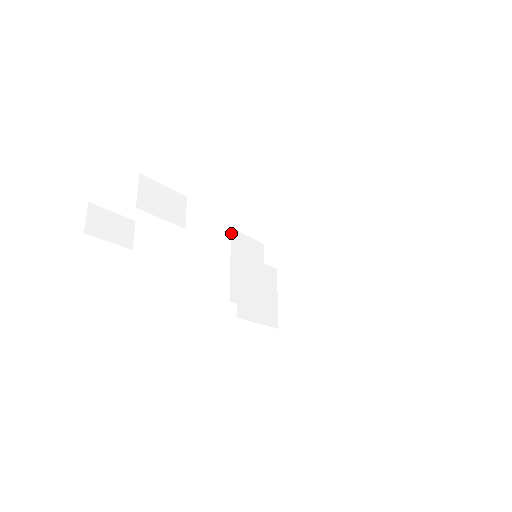
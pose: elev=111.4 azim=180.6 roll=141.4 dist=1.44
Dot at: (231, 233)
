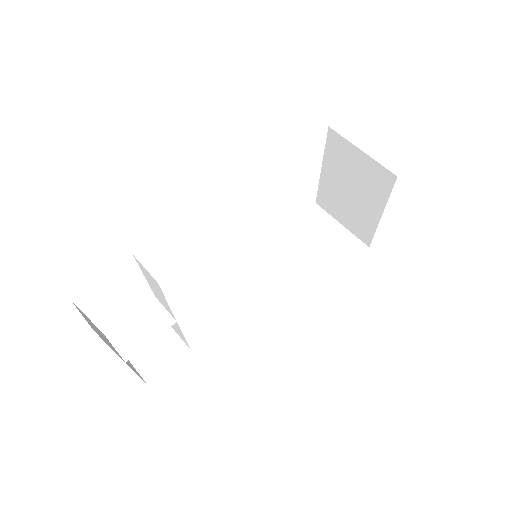
Dot at: (226, 259)
